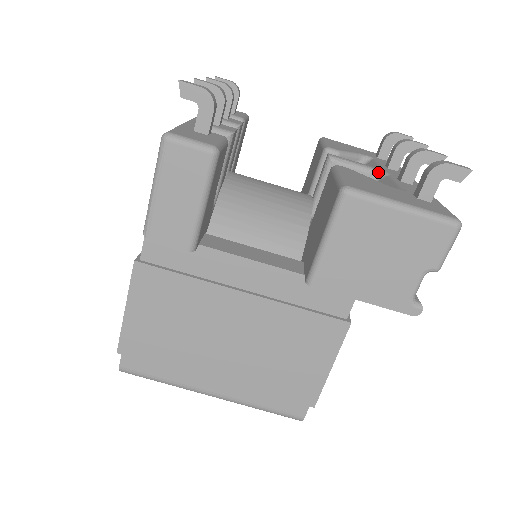
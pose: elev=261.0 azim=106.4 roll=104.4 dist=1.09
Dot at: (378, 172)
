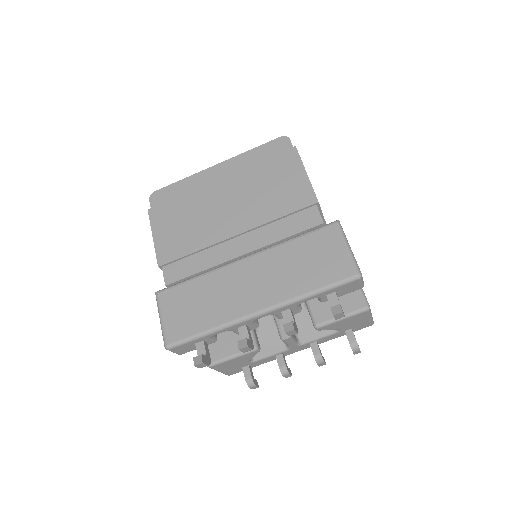
Dot at: (289, 347)
